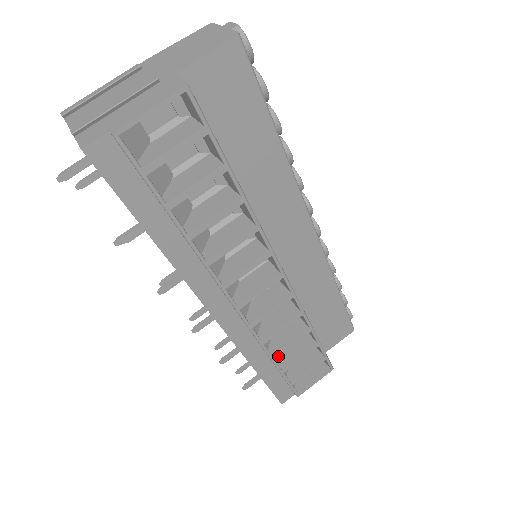
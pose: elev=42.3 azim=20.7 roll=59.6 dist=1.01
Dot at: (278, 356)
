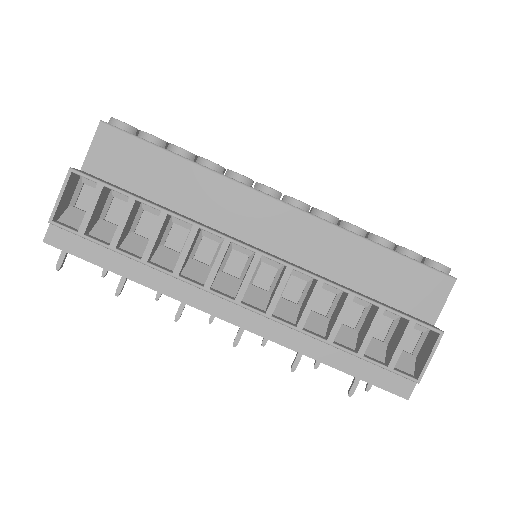
Dot at: (353, 342)
